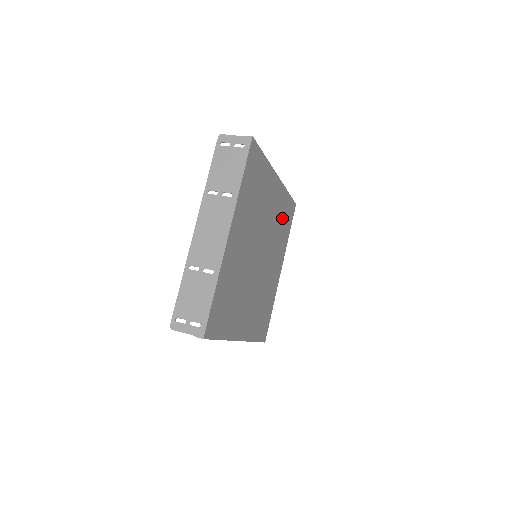
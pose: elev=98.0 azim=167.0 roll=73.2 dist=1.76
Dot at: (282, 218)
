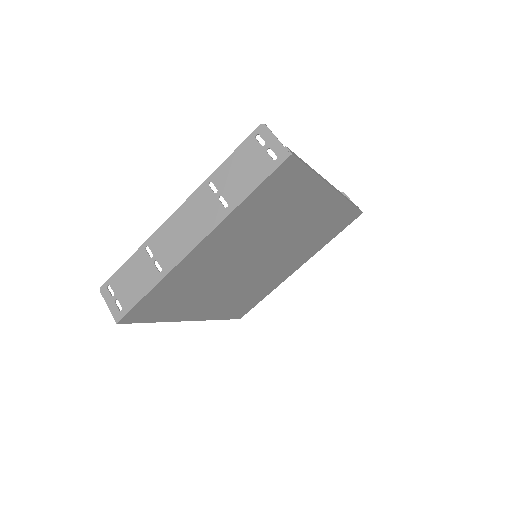
Dot at: (325, 226)
